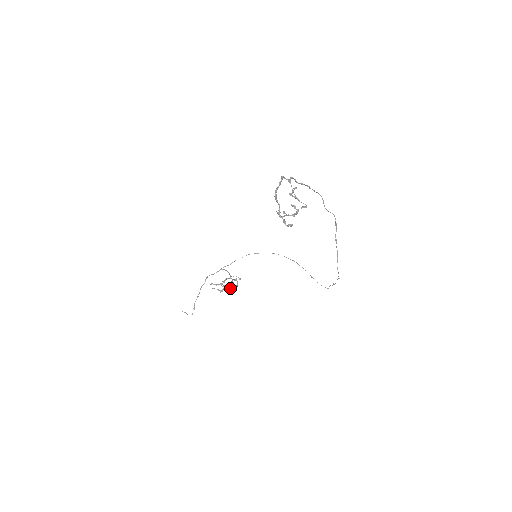
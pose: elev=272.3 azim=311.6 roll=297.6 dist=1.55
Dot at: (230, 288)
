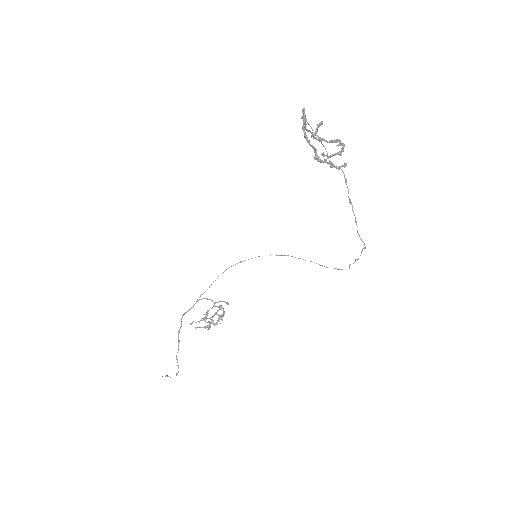
Dot at: (221, 318)
